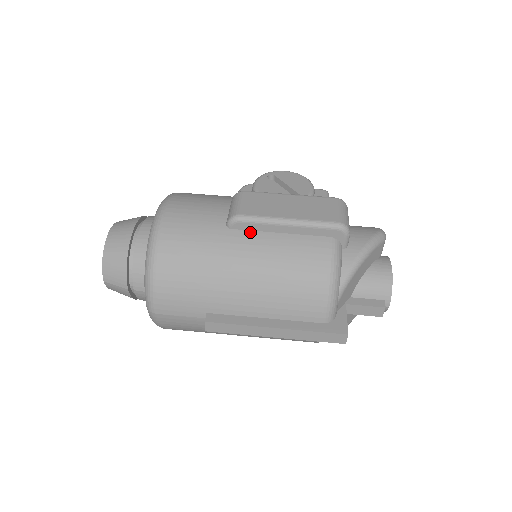
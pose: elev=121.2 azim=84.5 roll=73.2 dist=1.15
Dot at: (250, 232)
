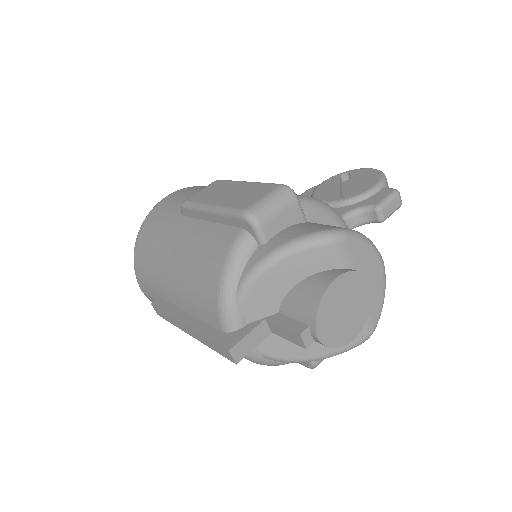
Dot at: (192, 219)
